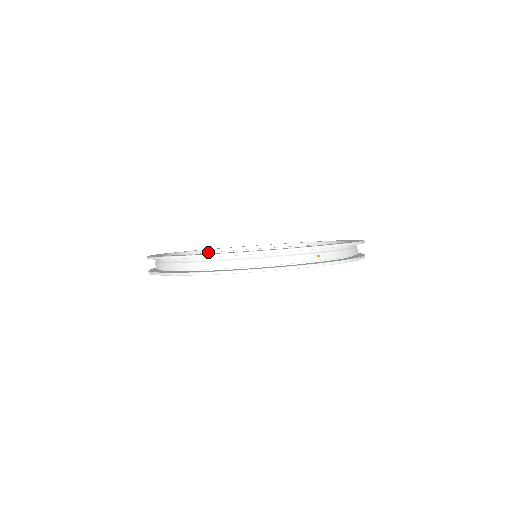
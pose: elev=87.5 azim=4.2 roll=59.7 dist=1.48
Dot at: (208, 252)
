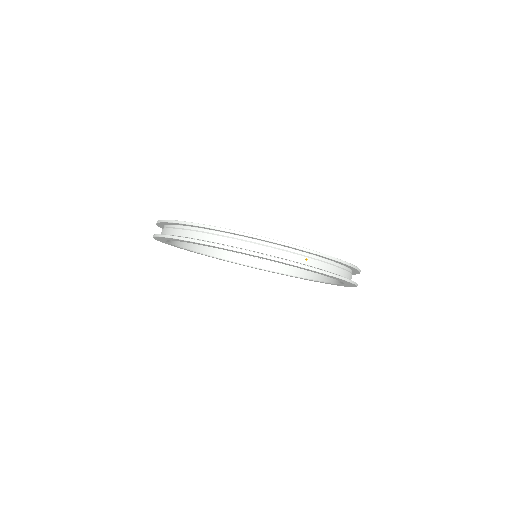
Dot at: occluded
